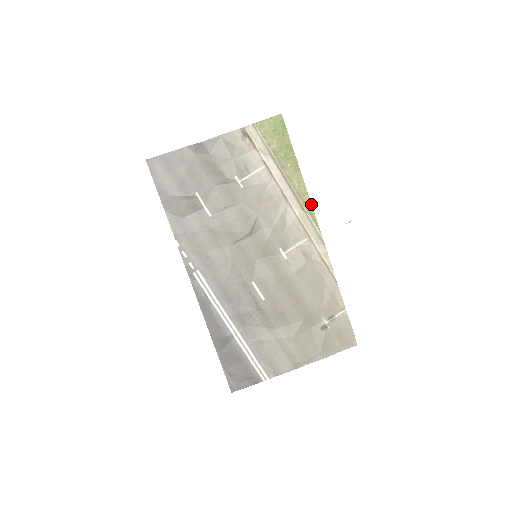
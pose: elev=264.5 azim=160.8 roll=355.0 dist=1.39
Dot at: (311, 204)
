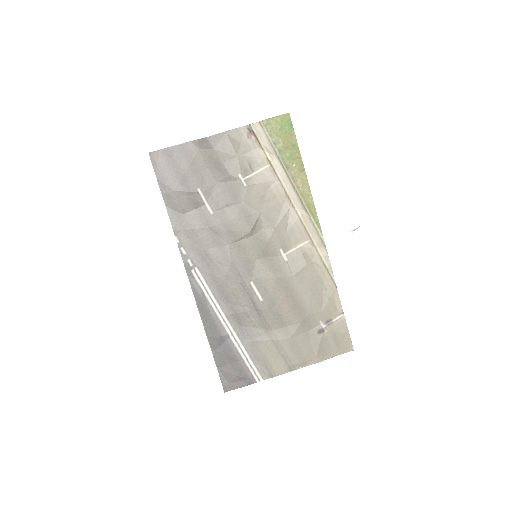
Dot at: (314, 206)
